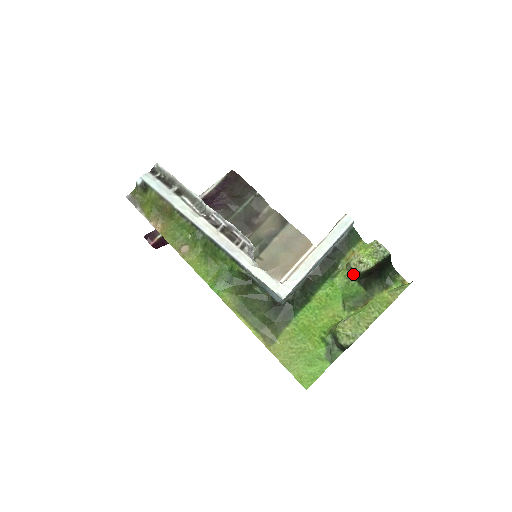
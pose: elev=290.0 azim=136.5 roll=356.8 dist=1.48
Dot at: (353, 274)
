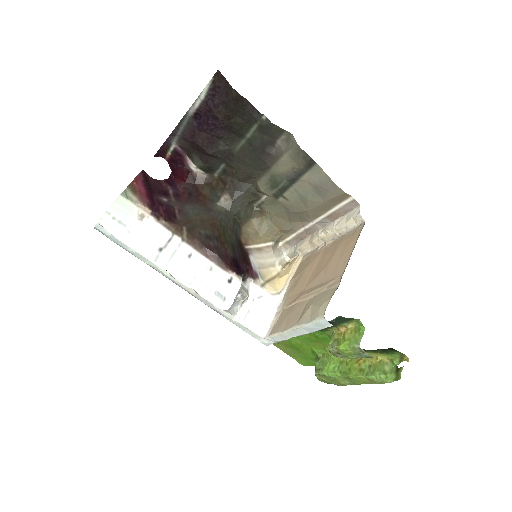
Dot at: occluded
